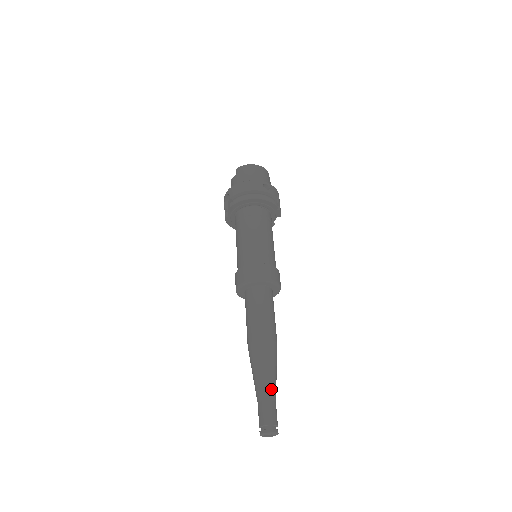
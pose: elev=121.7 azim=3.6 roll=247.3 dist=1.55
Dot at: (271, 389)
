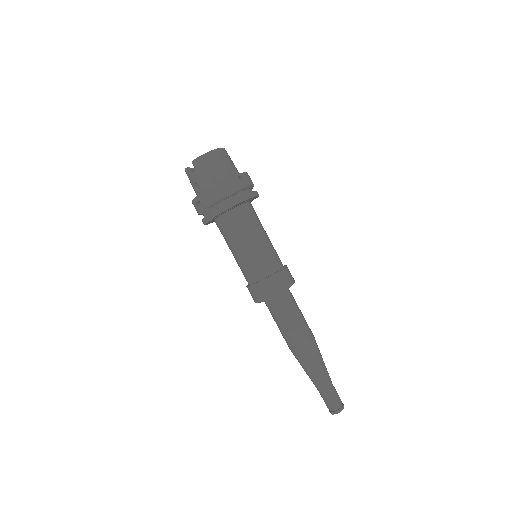
Dot at: (328, 379)
